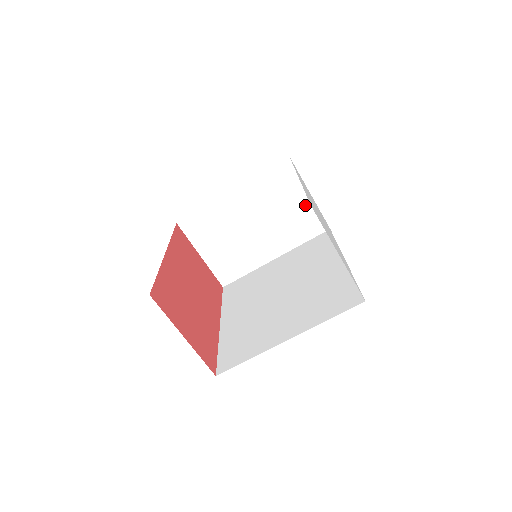
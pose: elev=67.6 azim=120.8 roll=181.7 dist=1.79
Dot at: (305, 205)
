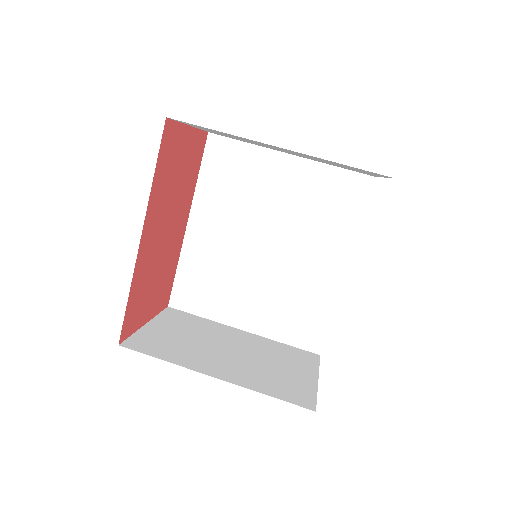
Dot at: (304, 380)
